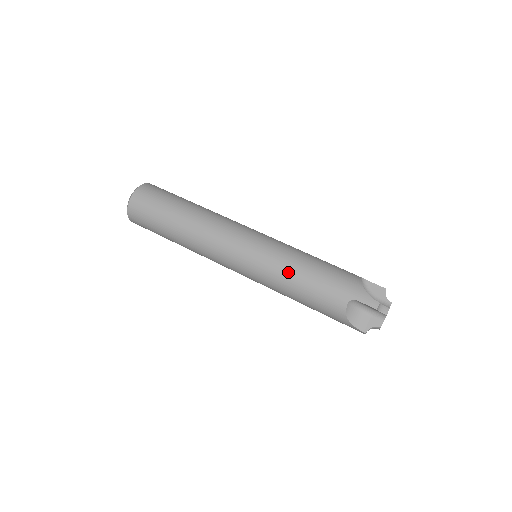
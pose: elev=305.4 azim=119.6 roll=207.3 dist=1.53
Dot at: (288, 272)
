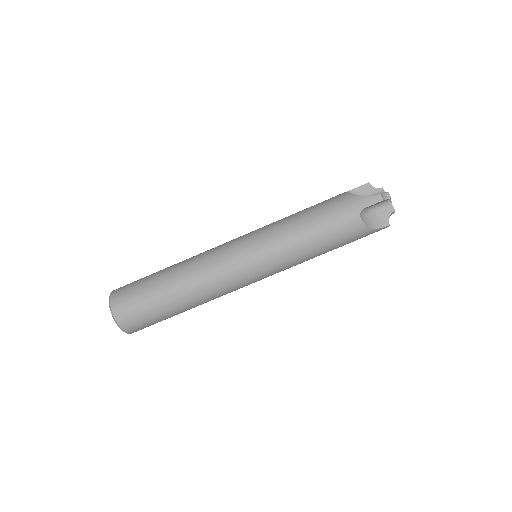
Dot at: occluded
